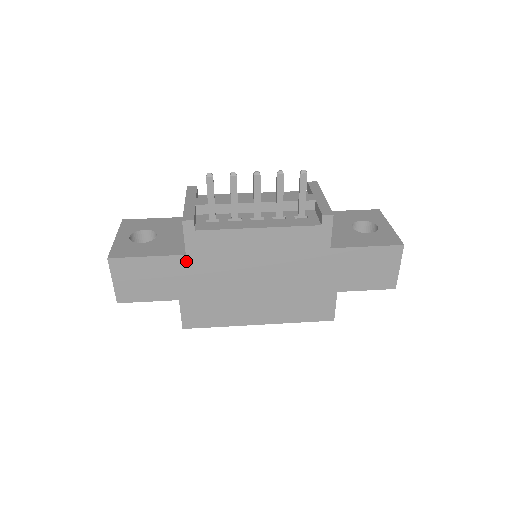
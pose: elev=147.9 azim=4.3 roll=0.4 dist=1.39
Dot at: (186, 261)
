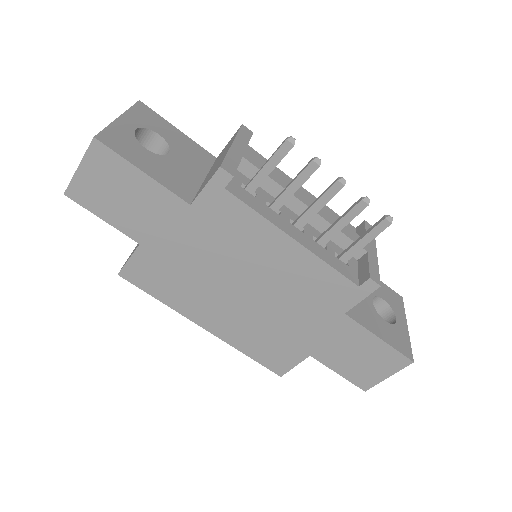
Dot at: (185, 211)
